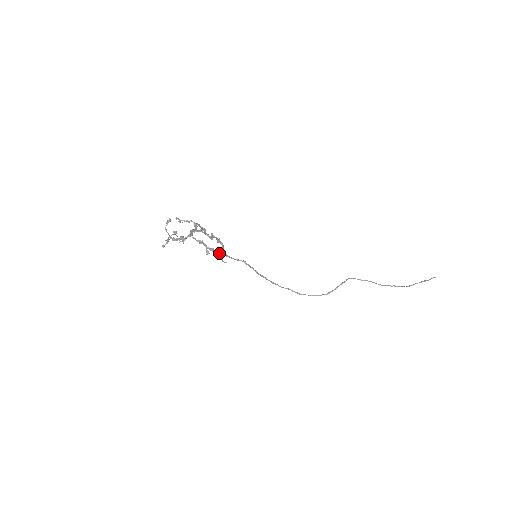
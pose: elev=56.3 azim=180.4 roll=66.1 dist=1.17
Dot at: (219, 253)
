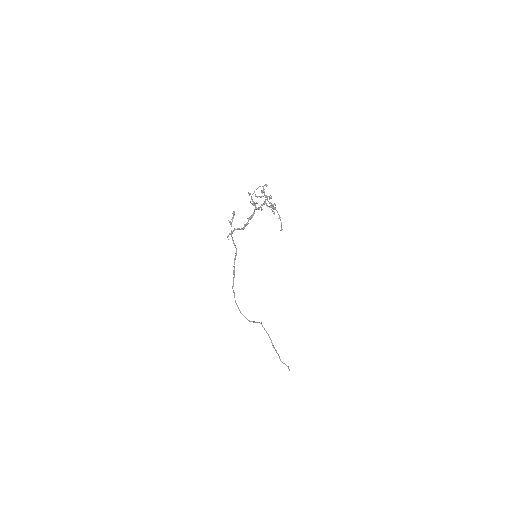
Dot at: occluded
